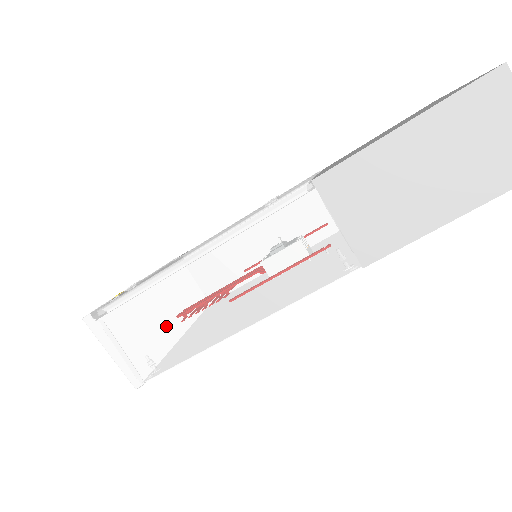
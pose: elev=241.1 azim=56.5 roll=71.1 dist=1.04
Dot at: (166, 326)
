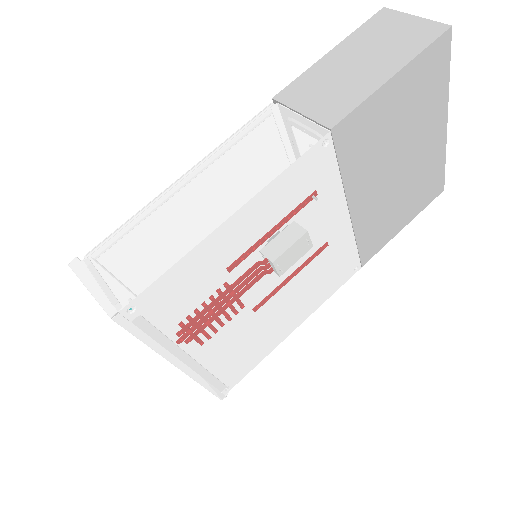
Dot at: (152, 242)
